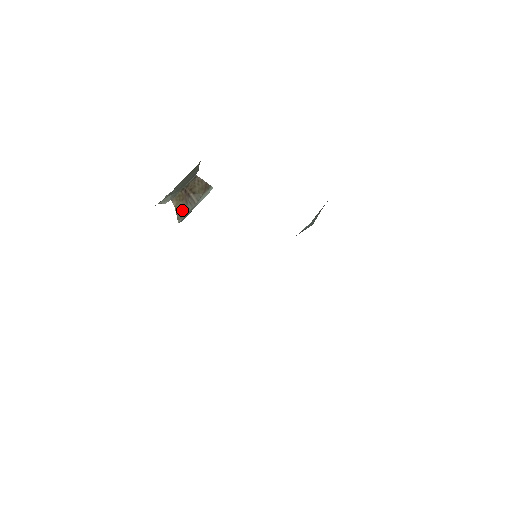
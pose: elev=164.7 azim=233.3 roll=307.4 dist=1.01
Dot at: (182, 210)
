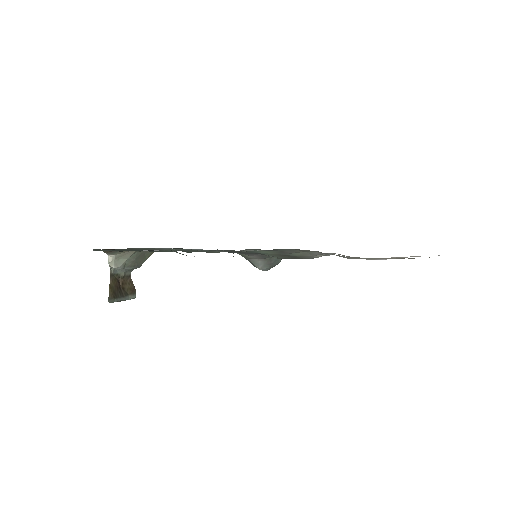
Dot at: (114, 292)
